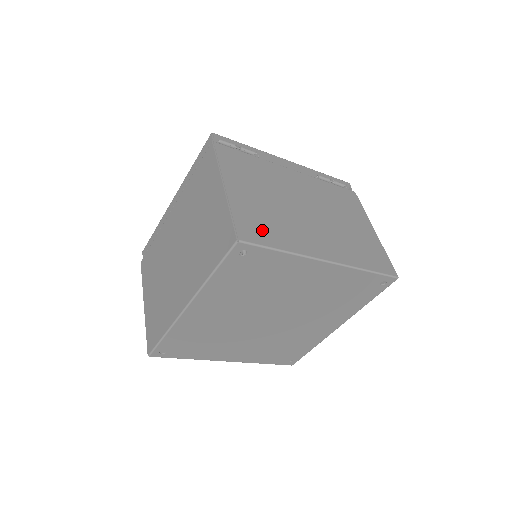
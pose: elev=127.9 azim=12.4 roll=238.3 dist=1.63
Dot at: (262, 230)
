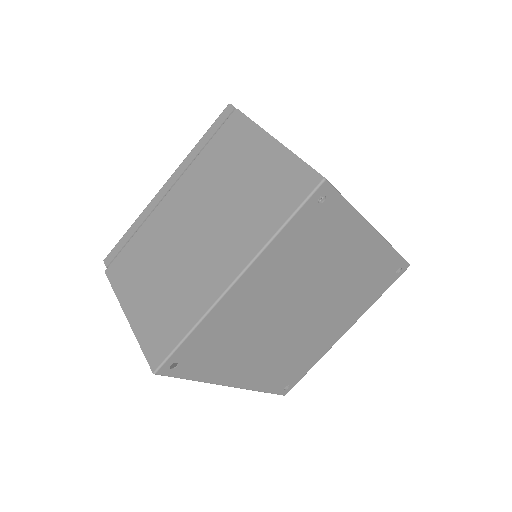
Dot at: occluded
